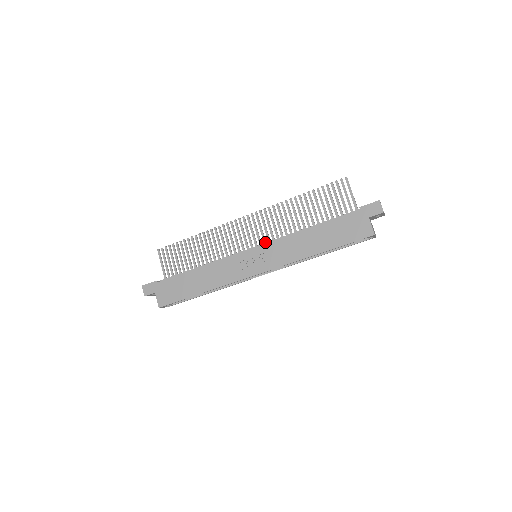
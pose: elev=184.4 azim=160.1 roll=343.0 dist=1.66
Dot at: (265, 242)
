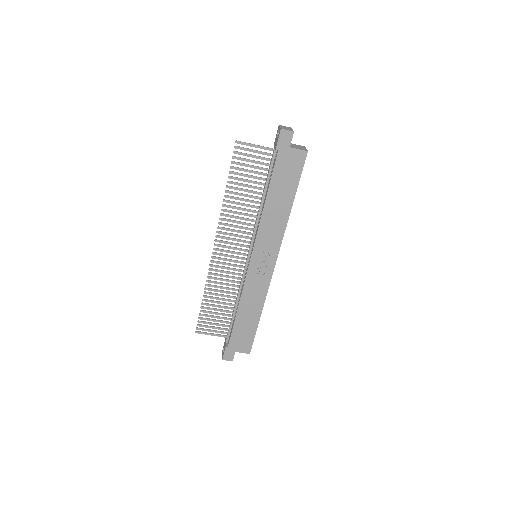
Dot at: (248, 242)
